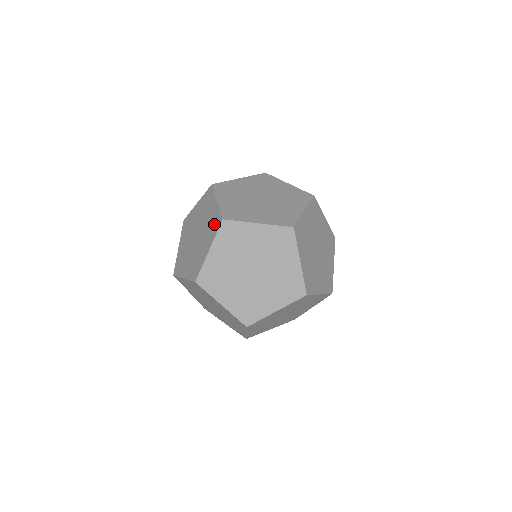
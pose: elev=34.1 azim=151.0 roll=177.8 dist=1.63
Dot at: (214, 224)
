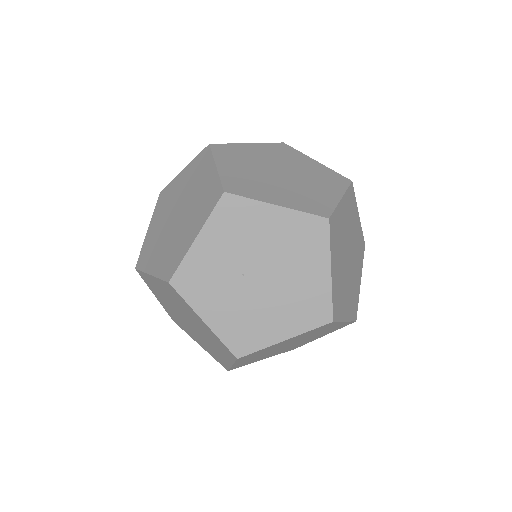
Dot at: (221, 348)
